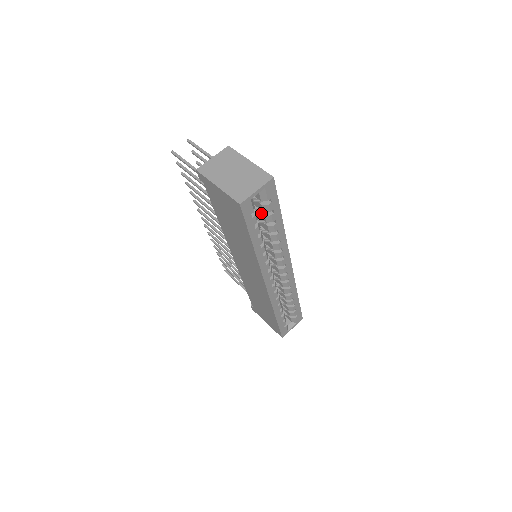
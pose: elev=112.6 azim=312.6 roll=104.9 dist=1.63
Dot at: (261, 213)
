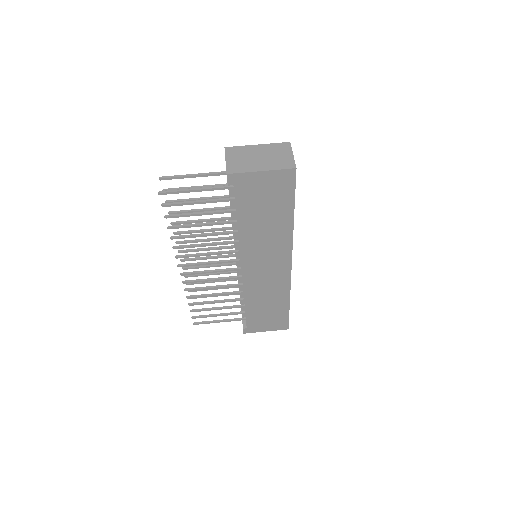
Dot at: occluded
